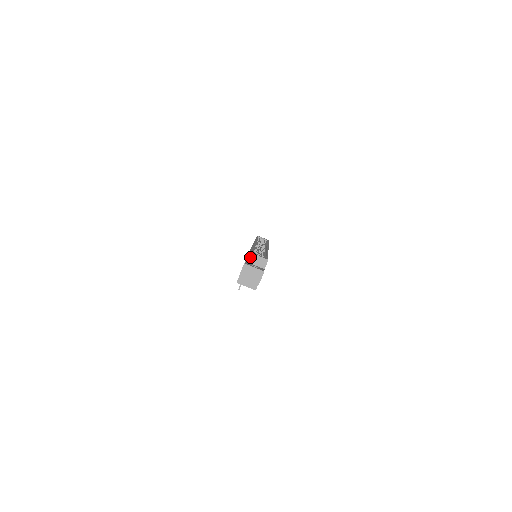
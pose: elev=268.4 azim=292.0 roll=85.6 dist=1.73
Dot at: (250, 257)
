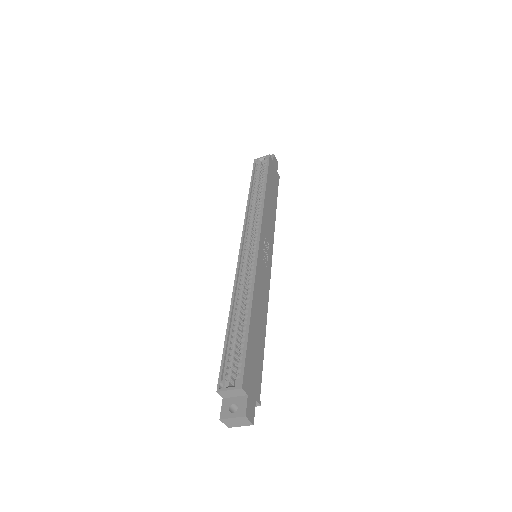
Dot at: (222, 394)
